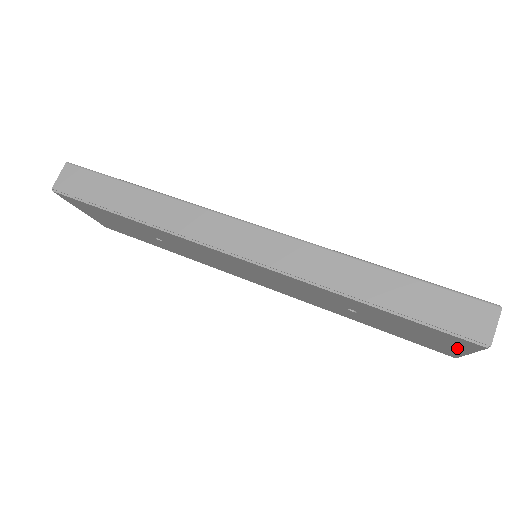
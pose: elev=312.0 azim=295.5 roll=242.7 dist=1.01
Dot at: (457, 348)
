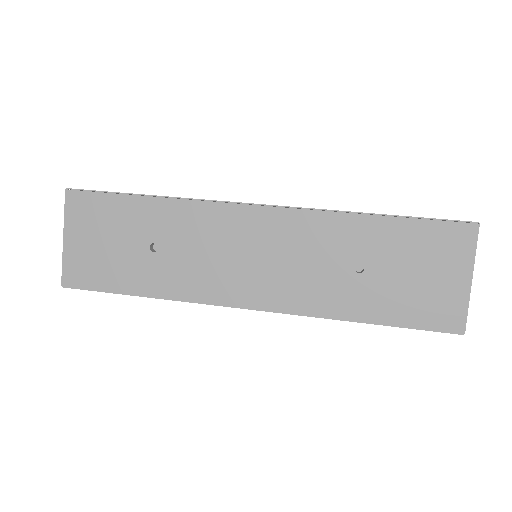
Dot at: (459, 273)
